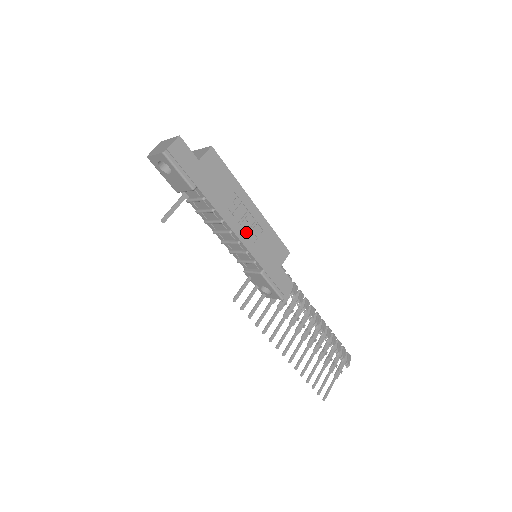
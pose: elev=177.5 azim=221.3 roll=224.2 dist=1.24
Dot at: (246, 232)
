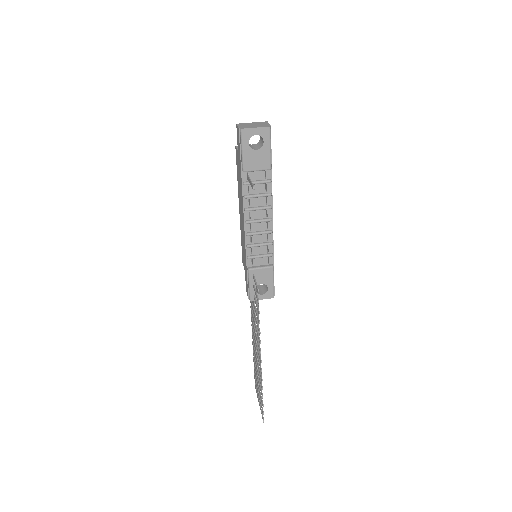
Dot at: occluded
